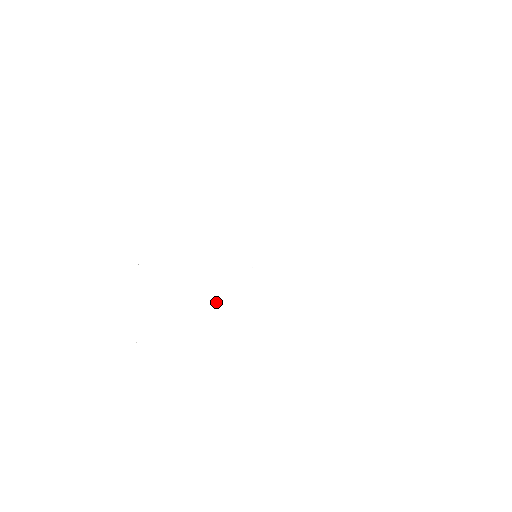
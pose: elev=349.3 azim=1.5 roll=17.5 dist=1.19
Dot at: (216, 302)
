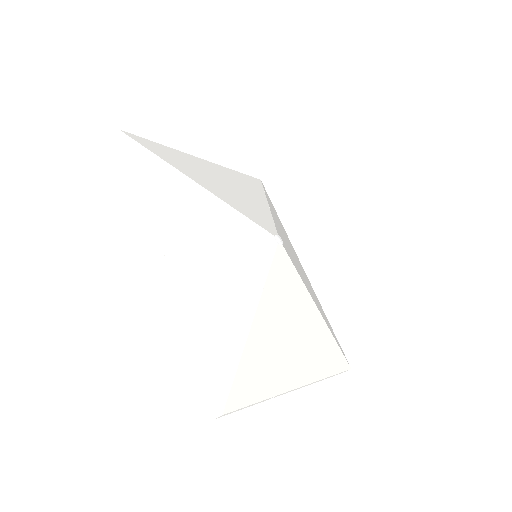
Dot at: (274, 298)
